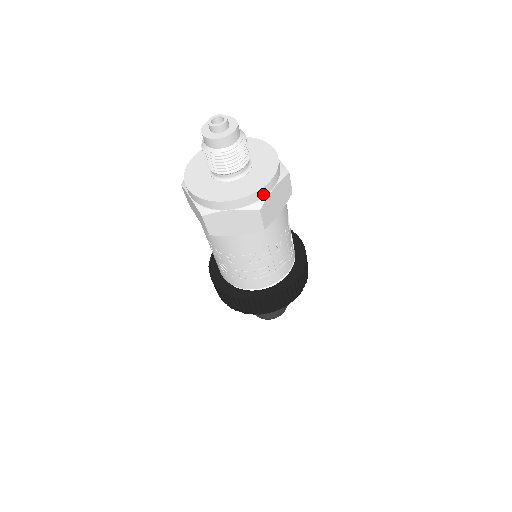
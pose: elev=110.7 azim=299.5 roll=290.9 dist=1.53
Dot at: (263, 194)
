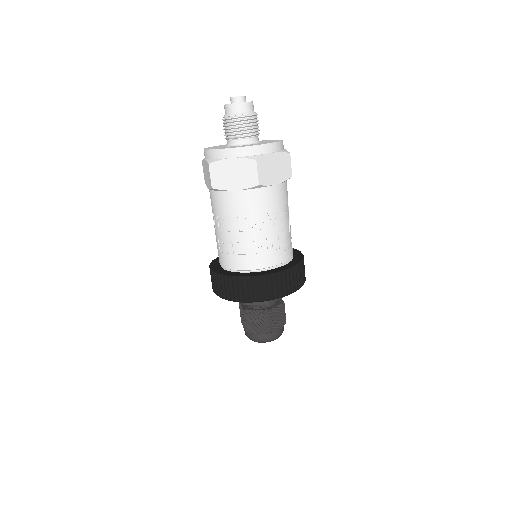
Dot at: (262, 151)
